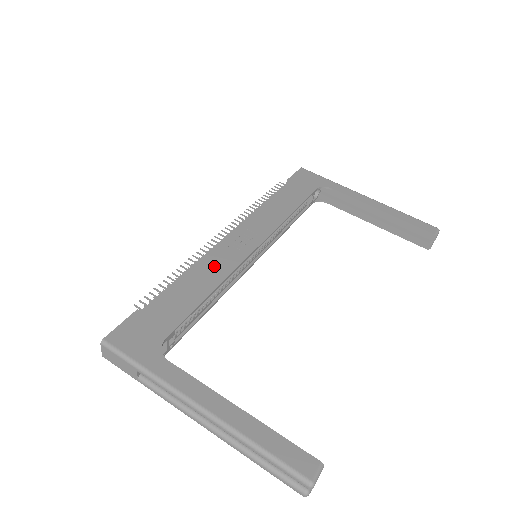
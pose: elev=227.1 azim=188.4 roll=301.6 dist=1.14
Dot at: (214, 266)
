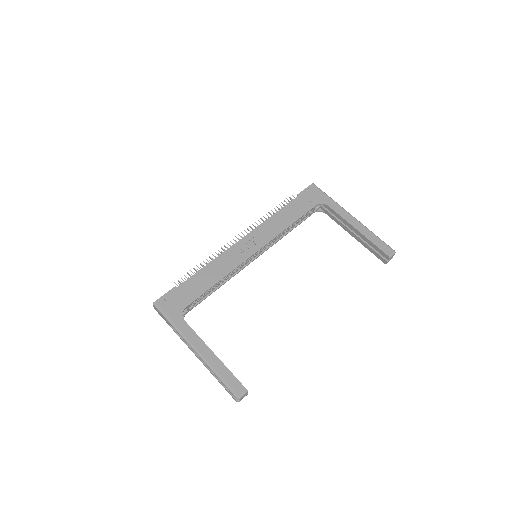
Dot at: (225, 263)
